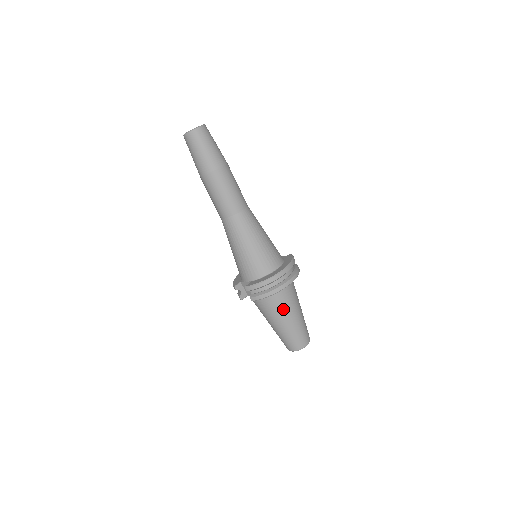
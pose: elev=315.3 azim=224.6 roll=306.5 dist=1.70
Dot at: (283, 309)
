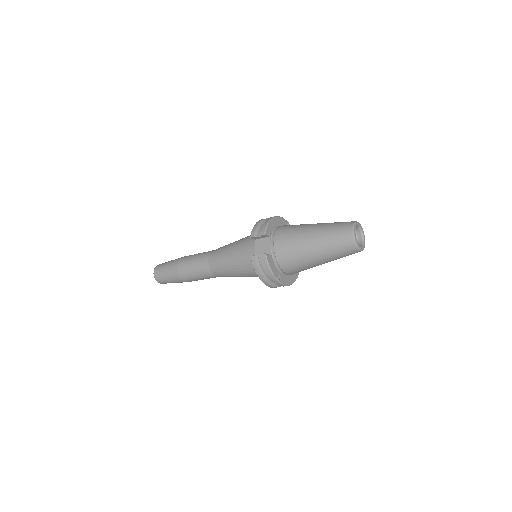
Dot at: (299, 225)
